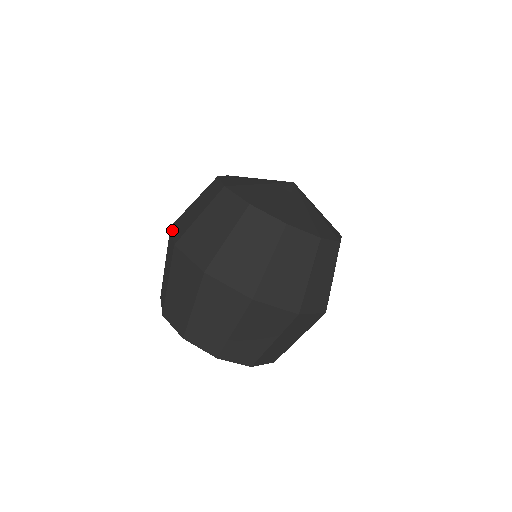
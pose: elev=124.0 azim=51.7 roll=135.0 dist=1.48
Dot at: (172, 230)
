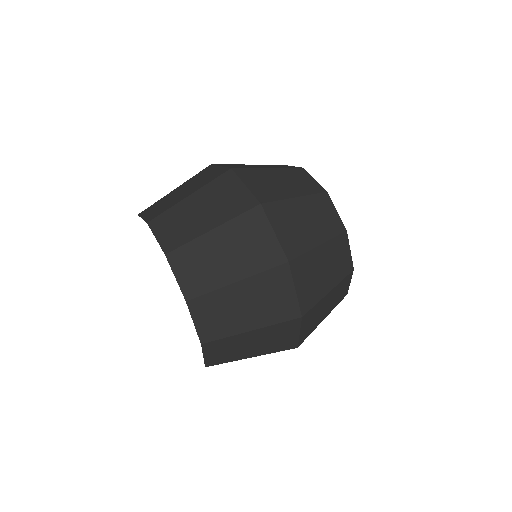
Dot at: occluded
